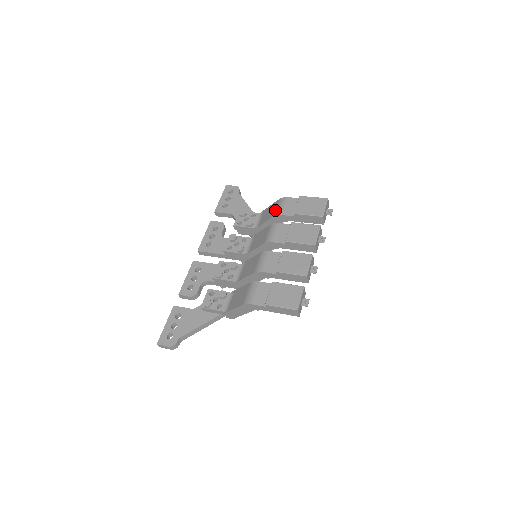
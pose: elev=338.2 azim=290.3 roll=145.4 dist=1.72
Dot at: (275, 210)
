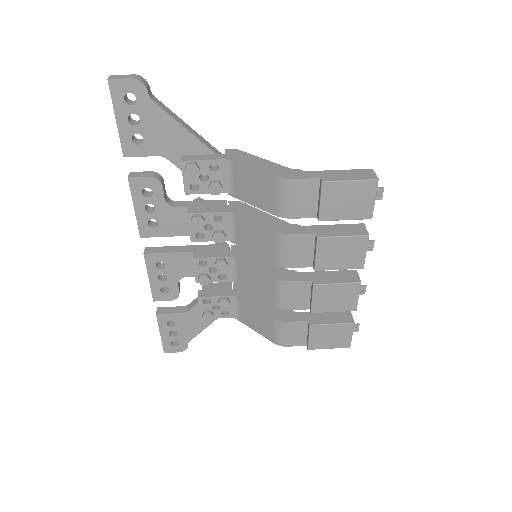
Dot at: (275, 203)
